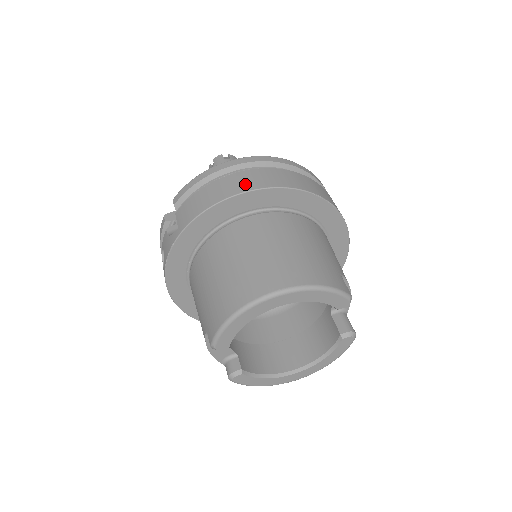
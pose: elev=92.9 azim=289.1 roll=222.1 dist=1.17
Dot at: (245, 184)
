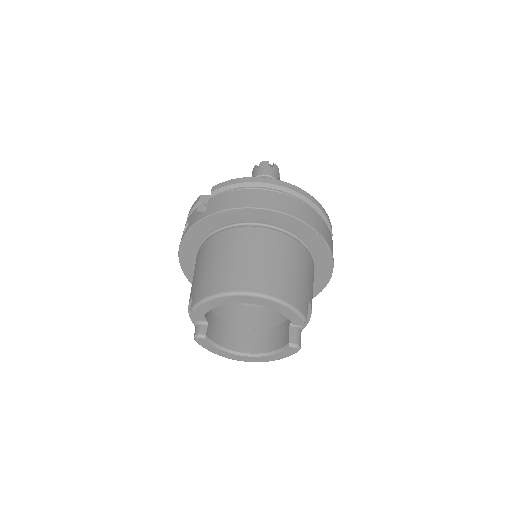
Dot at: (269, 203)
